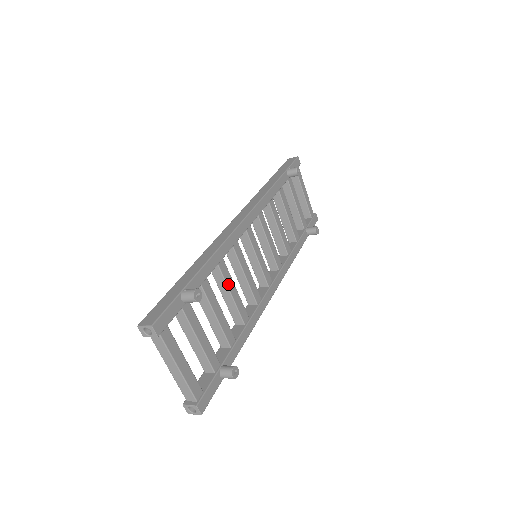
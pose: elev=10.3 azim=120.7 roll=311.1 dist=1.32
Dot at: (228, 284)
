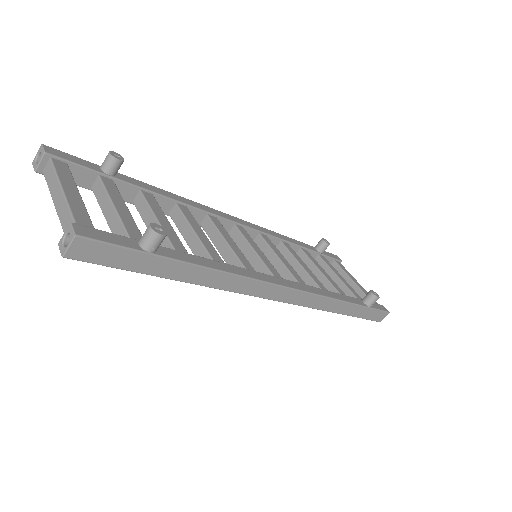
Dot at: (190, 222)
